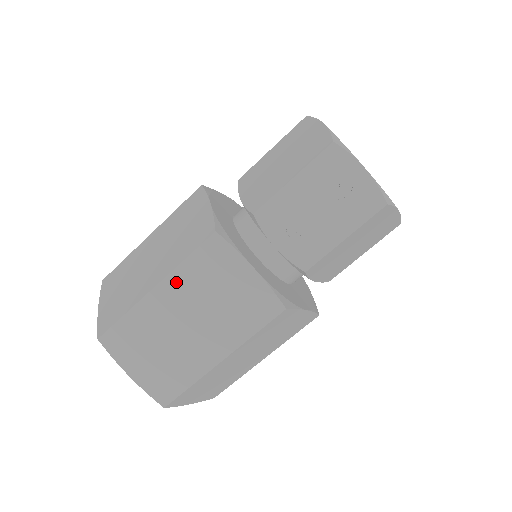
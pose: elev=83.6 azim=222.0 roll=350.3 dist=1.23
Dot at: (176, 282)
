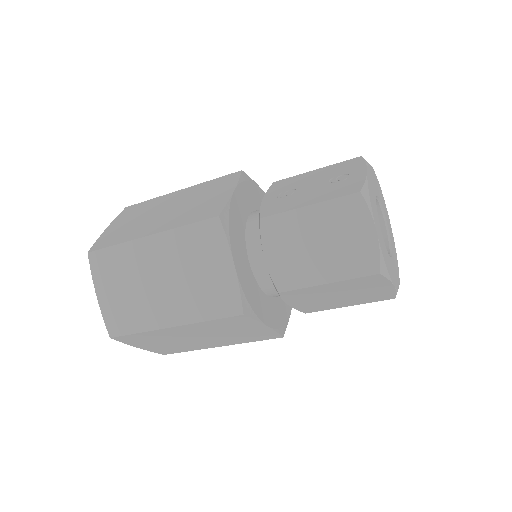
Dot at: (192, 189)
